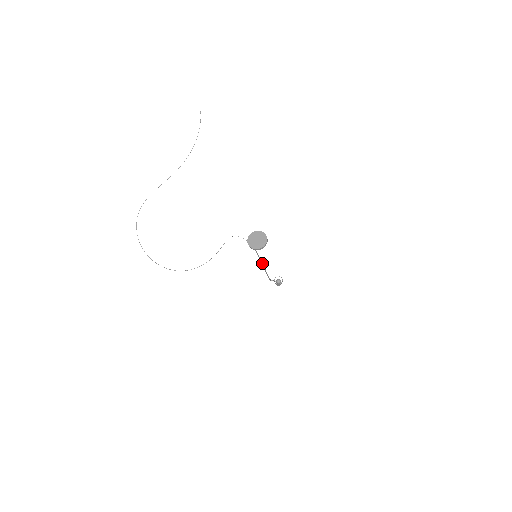
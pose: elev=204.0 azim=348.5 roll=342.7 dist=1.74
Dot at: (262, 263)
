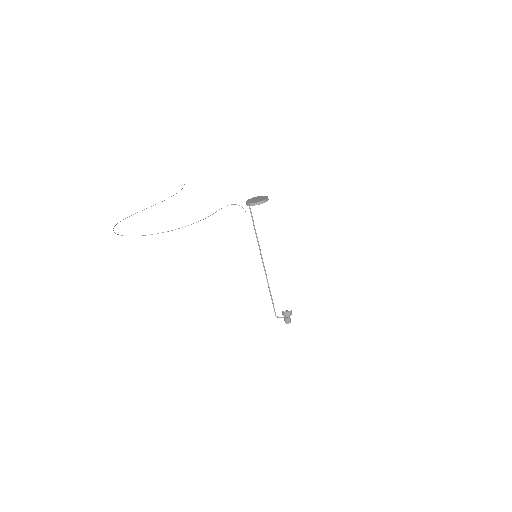
Dot at: (264, 267)
